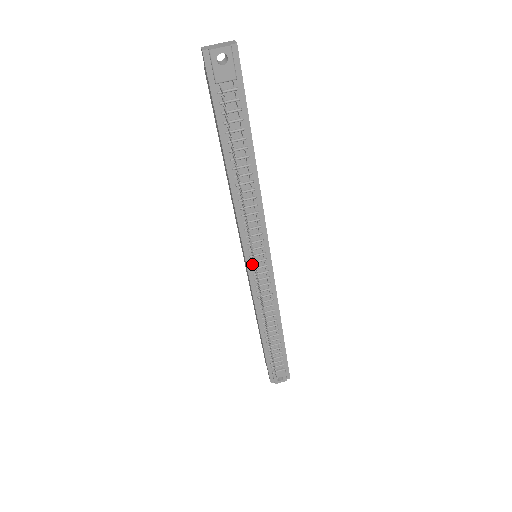
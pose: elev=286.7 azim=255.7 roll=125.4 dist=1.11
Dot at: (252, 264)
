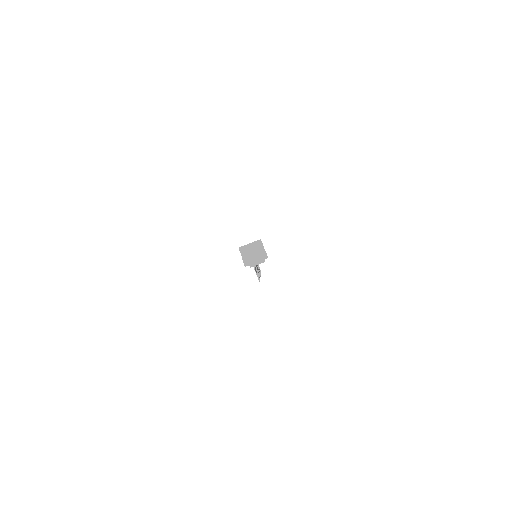
Dot at: occluded
